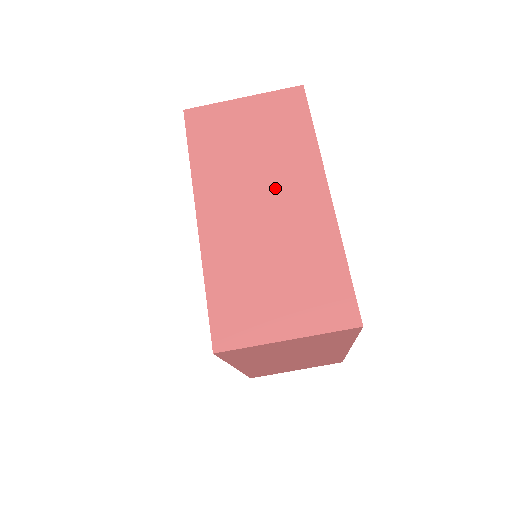
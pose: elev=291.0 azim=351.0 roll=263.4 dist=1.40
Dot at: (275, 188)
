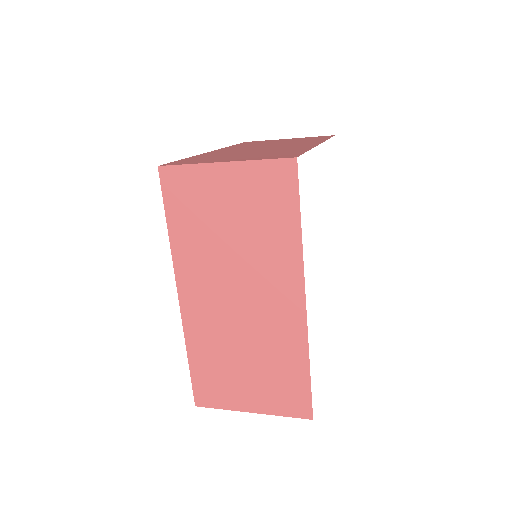
Dot at: (280, 145)
